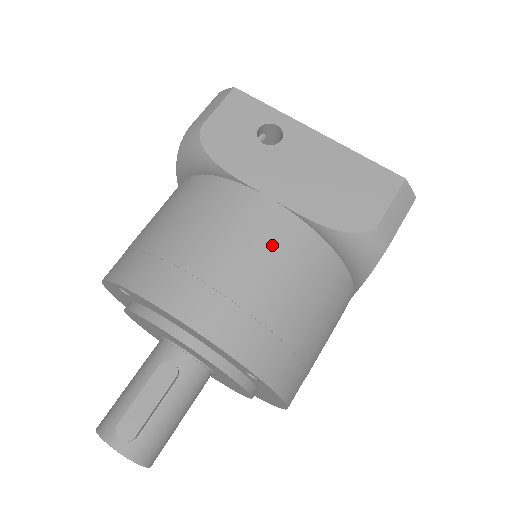
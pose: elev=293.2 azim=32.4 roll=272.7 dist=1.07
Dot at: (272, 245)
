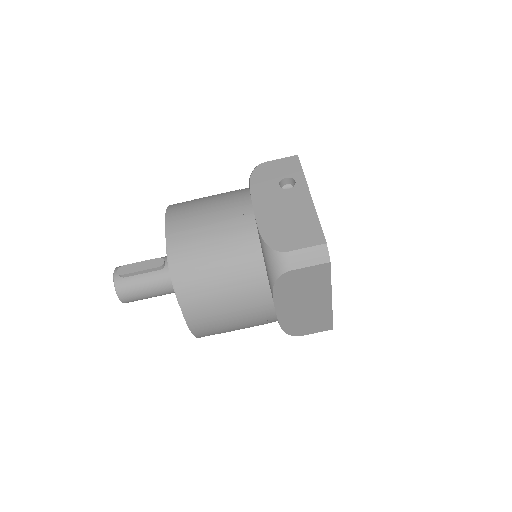
Dot at: (231, 227)
